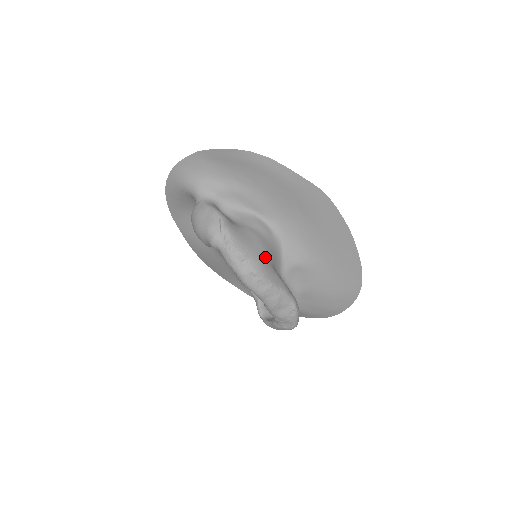
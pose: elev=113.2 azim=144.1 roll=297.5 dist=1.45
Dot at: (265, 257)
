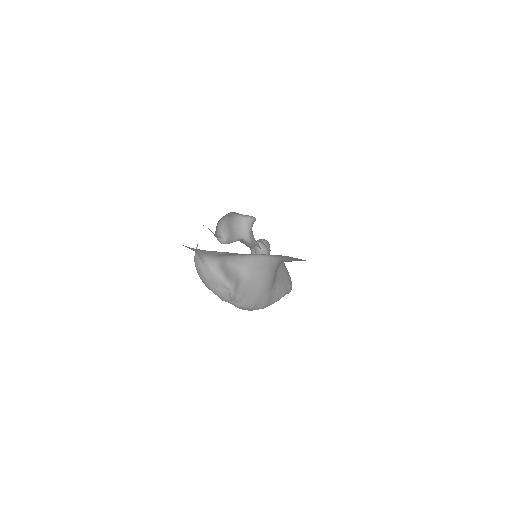
Dot at: (269, 291)
